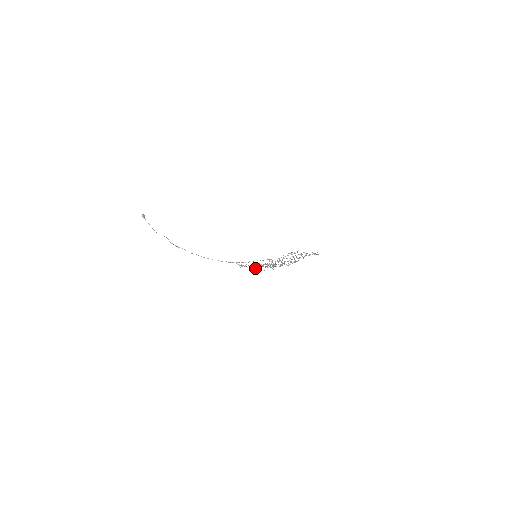
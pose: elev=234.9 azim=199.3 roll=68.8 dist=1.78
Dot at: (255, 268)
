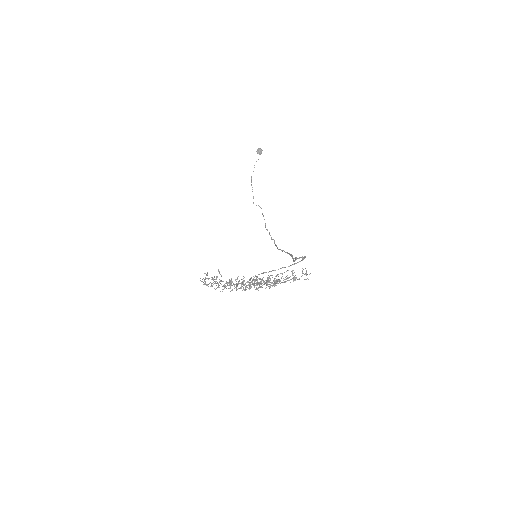
Dot at: occluded
